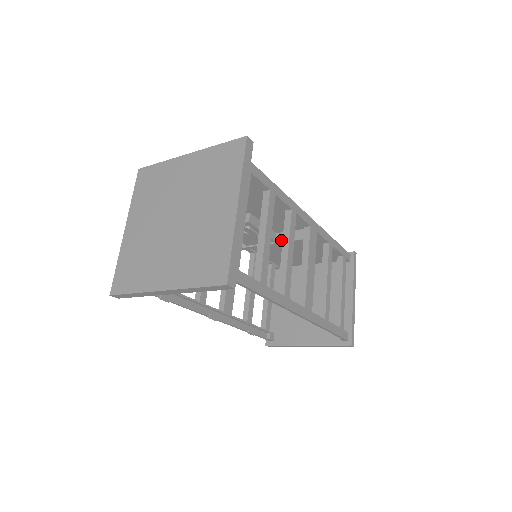
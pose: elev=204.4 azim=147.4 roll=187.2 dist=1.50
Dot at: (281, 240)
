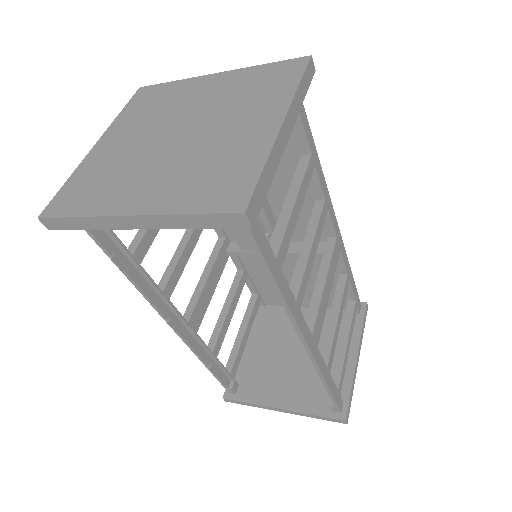
Dot at: (290, 250)
